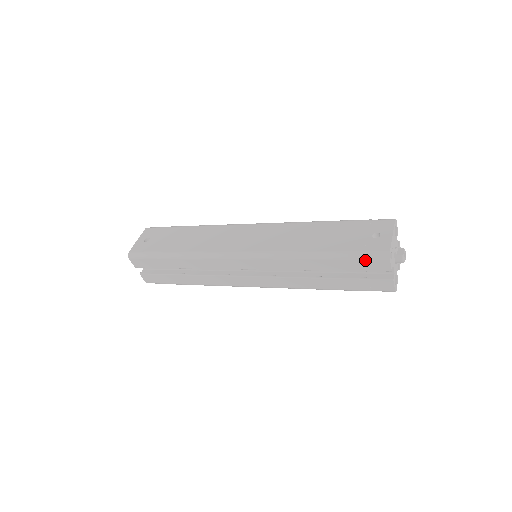
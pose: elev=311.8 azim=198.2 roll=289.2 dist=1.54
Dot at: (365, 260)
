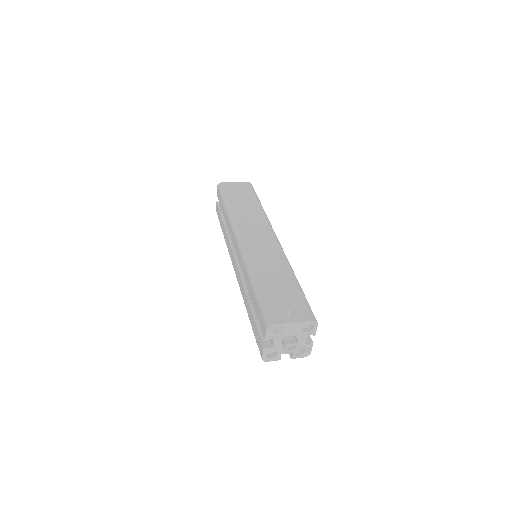
Dot at: (261, 314)
